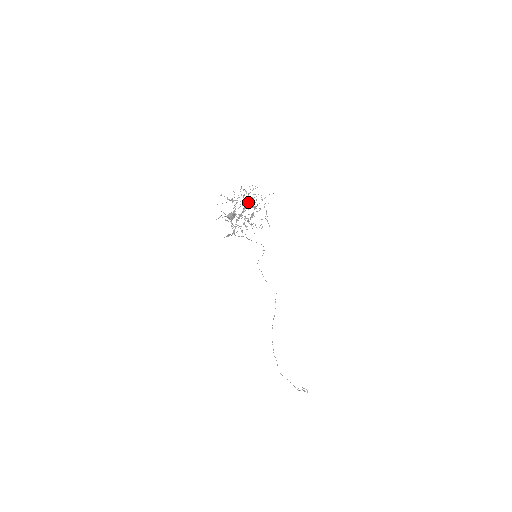
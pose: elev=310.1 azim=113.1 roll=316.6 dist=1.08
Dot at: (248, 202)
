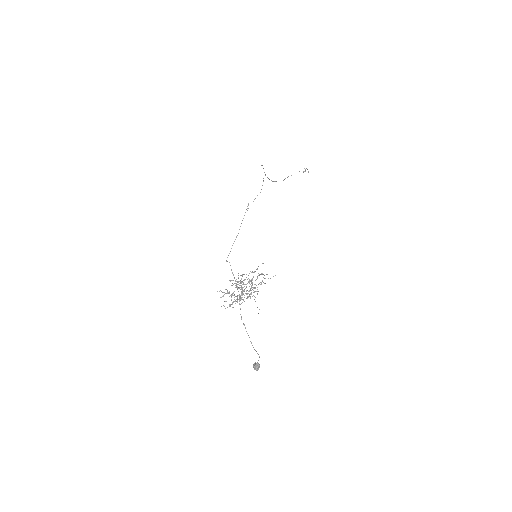
Dot at: occluded
